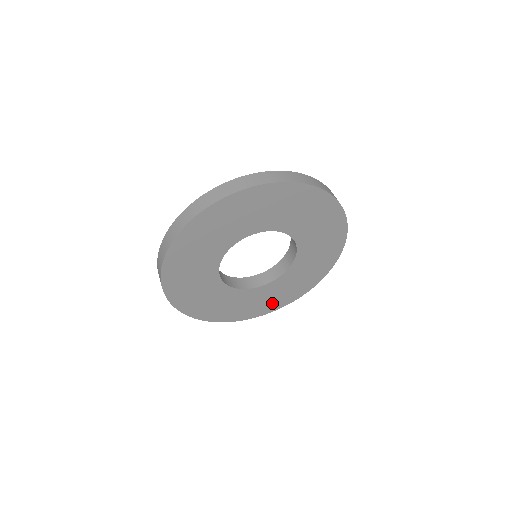
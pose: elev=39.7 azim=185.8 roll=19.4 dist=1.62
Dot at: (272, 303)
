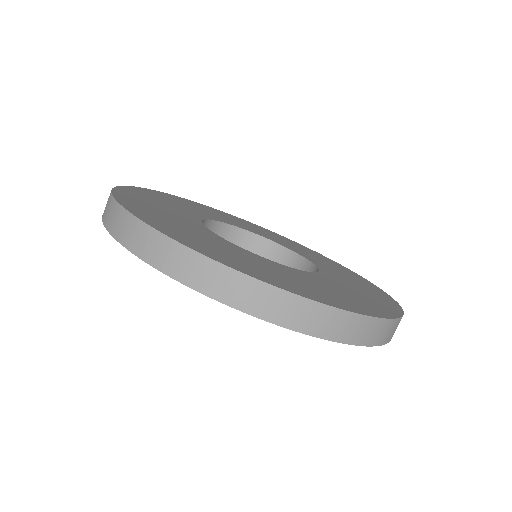
Dot at: occluded
